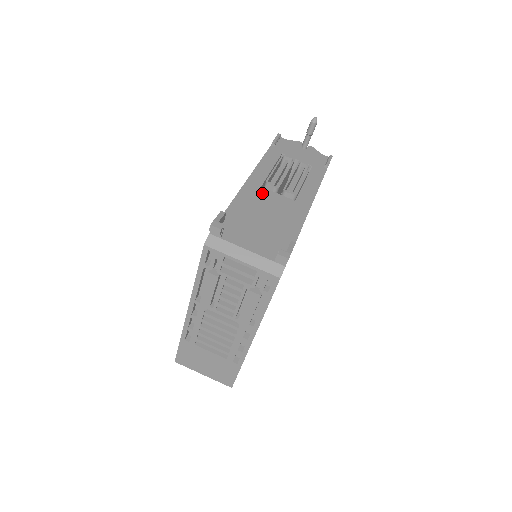
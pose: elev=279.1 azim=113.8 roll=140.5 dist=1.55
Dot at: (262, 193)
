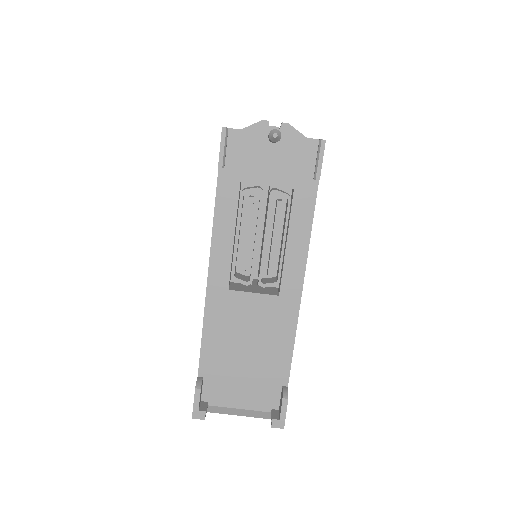
Dot at: (233, 304)
